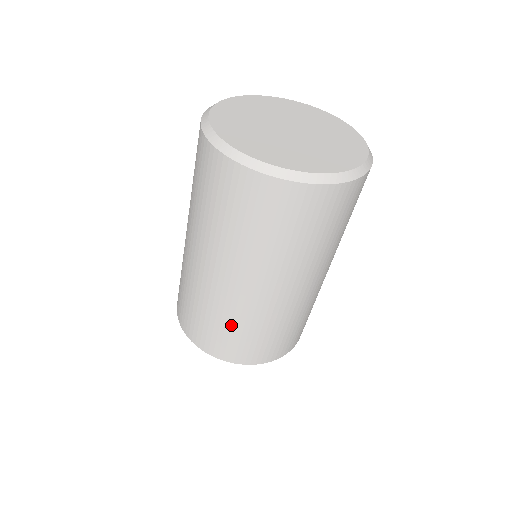
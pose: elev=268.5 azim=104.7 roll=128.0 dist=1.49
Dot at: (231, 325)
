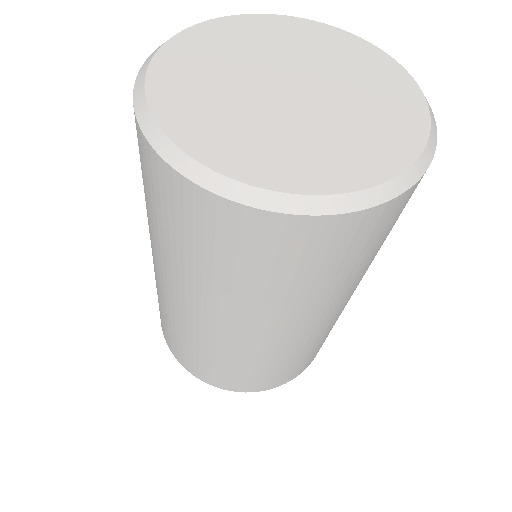
Dot at: (205, 355)
